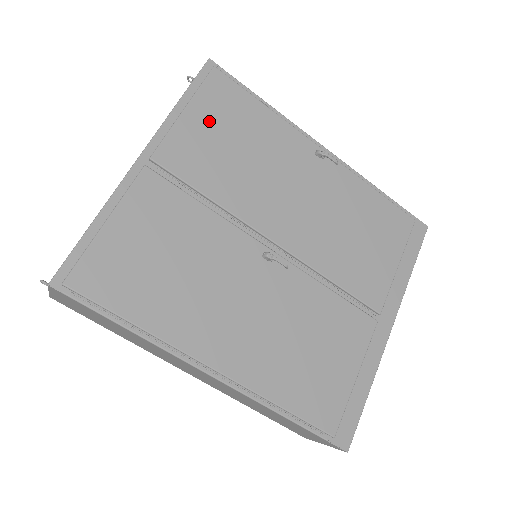
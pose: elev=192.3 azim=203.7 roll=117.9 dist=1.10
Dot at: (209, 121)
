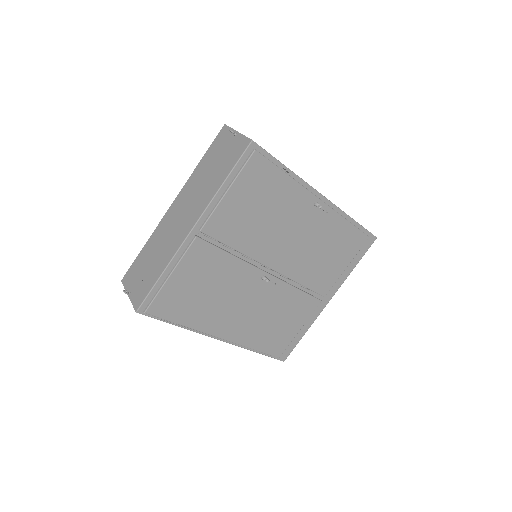
Dot at: (244, 196)
